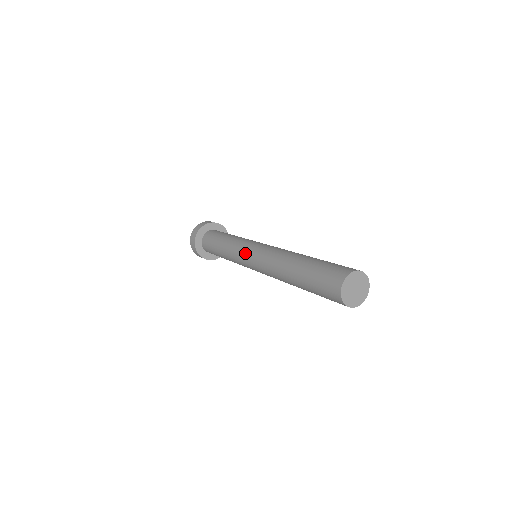
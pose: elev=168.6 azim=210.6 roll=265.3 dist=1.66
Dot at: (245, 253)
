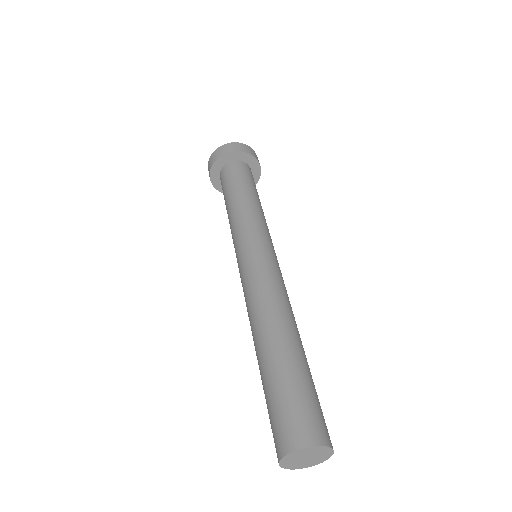
Dot at: (250, 245)
